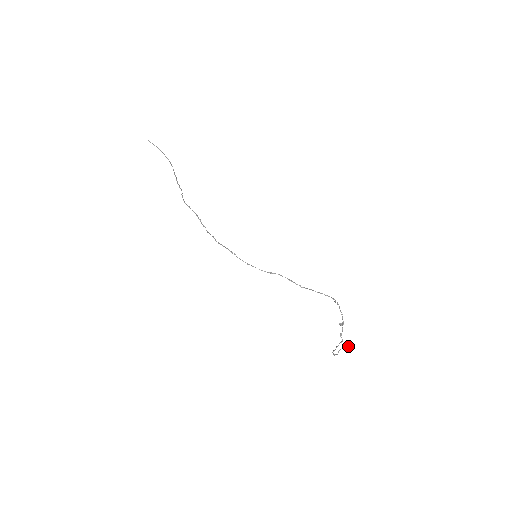
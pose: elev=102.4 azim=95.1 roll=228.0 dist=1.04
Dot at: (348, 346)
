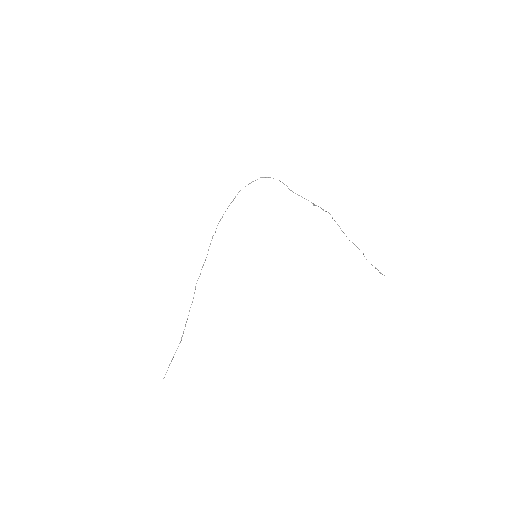
Dot at: occluded
